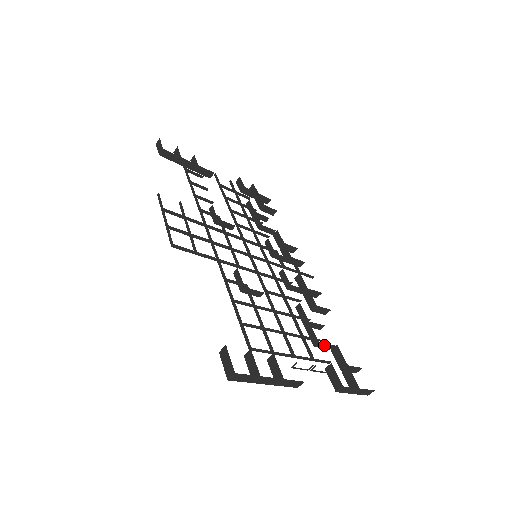
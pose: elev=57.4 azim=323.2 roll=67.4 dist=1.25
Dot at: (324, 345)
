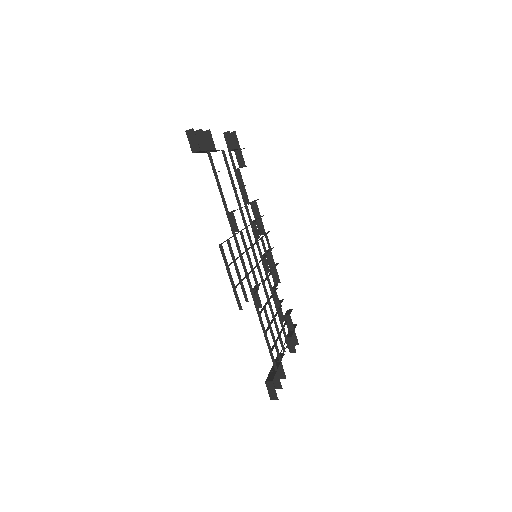
Dot at: occluded
